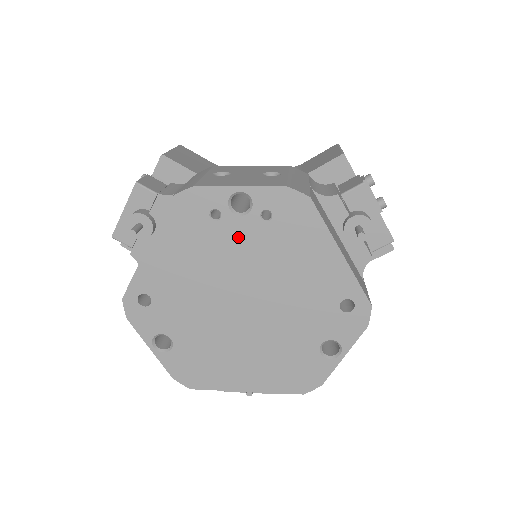
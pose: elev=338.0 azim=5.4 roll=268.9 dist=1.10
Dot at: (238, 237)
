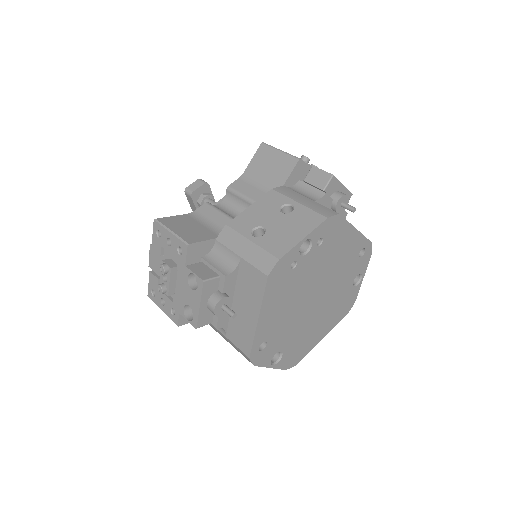
Dot at: (307, 266)
